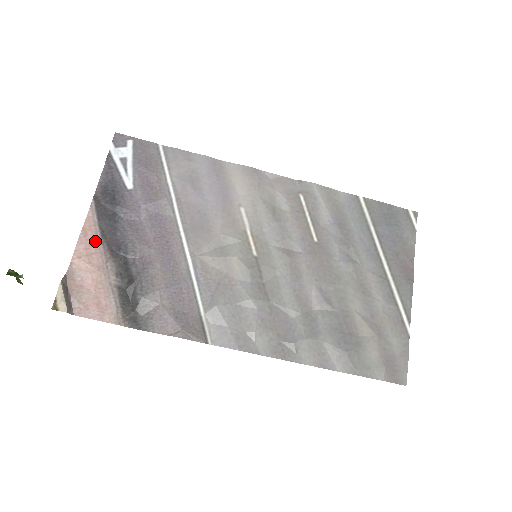
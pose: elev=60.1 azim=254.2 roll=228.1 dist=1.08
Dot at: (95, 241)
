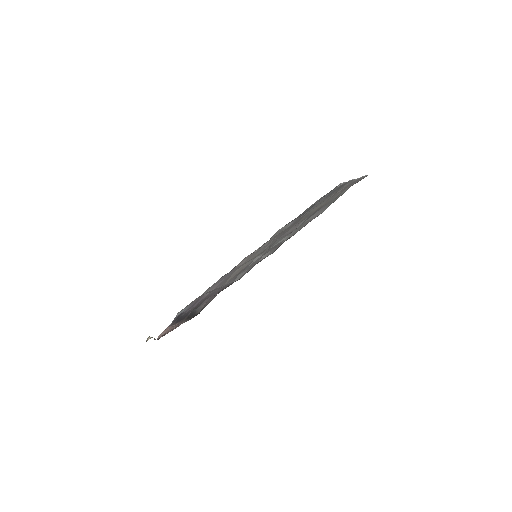
Dot at: (170, 327)
